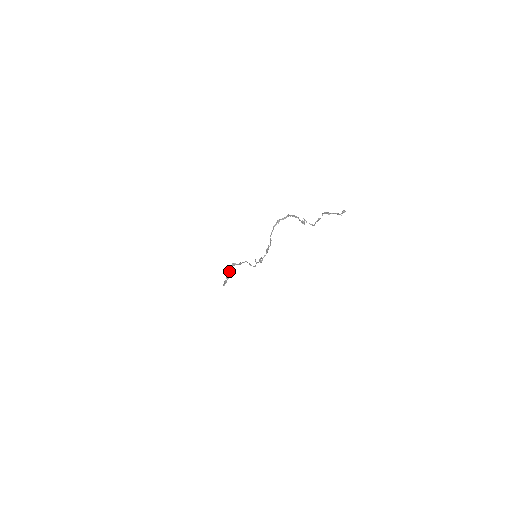
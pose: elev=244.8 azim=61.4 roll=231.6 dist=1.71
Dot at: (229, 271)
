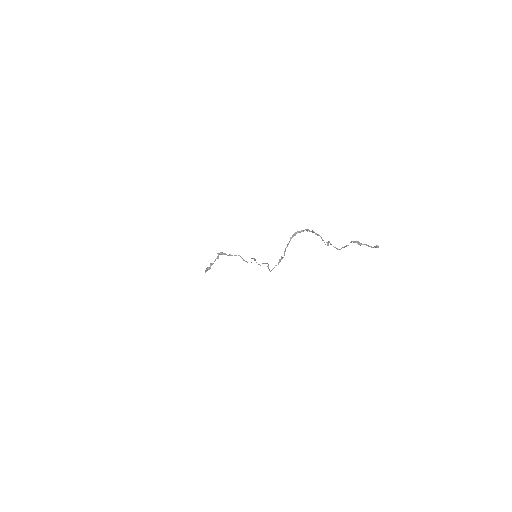
Dot at: (215, 259)
